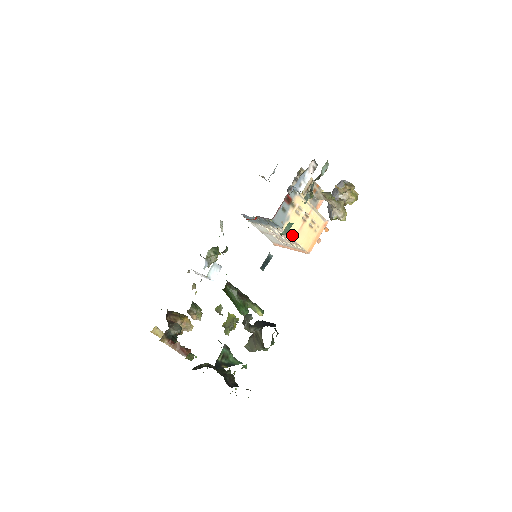
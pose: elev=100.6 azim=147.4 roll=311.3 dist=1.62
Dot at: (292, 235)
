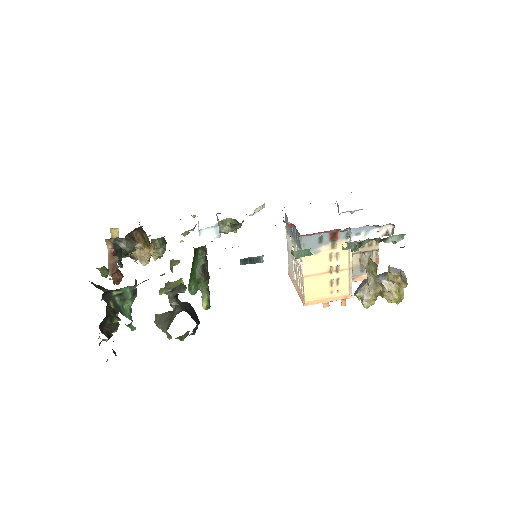
Dot at: (306, 271)
